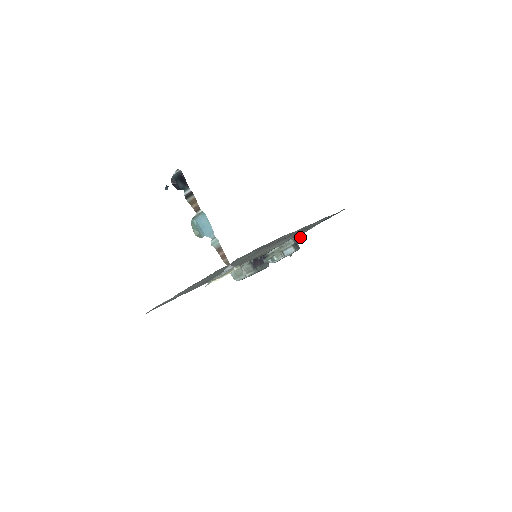
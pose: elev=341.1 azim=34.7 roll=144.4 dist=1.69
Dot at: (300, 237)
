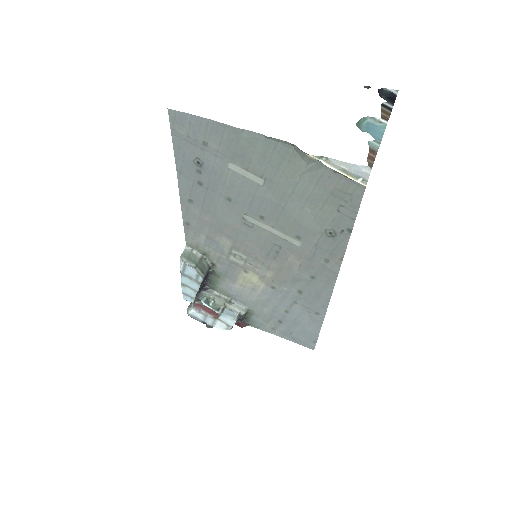
Dot at: (244, 322)
